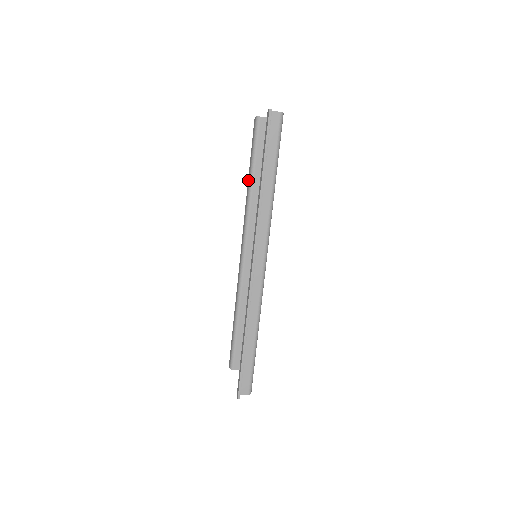
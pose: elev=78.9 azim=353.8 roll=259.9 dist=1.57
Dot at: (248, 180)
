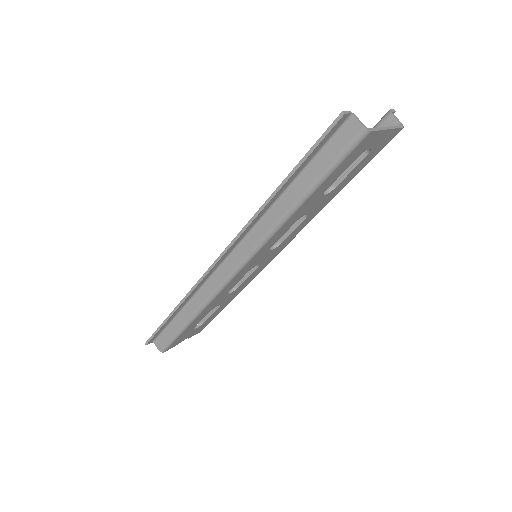
Dot at: occluded
